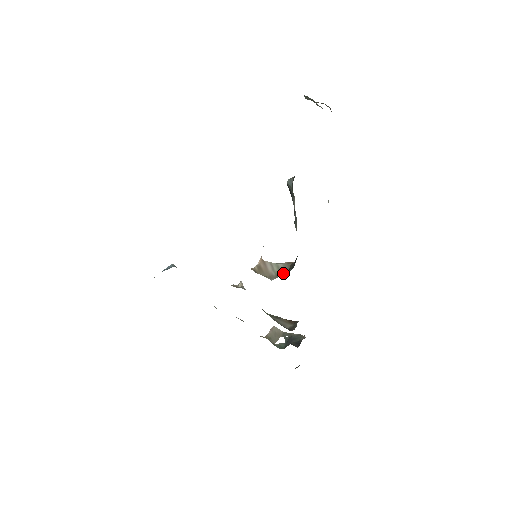
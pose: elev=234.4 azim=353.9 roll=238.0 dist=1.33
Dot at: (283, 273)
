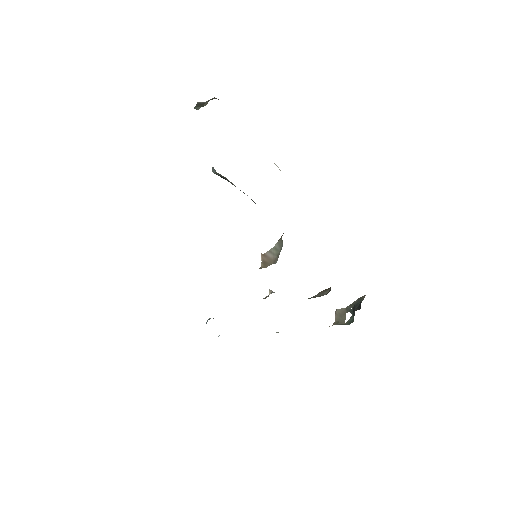
Dot at: (280, 249)
